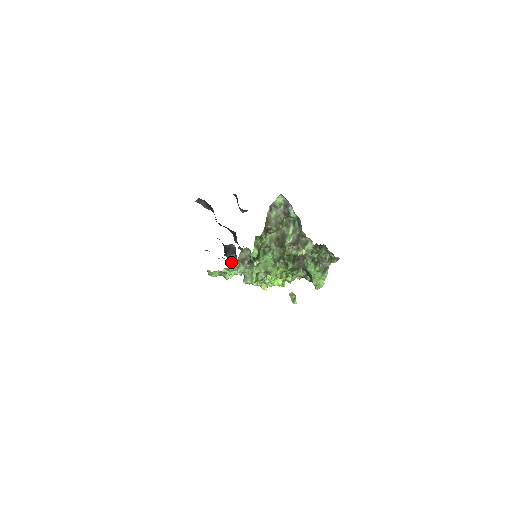
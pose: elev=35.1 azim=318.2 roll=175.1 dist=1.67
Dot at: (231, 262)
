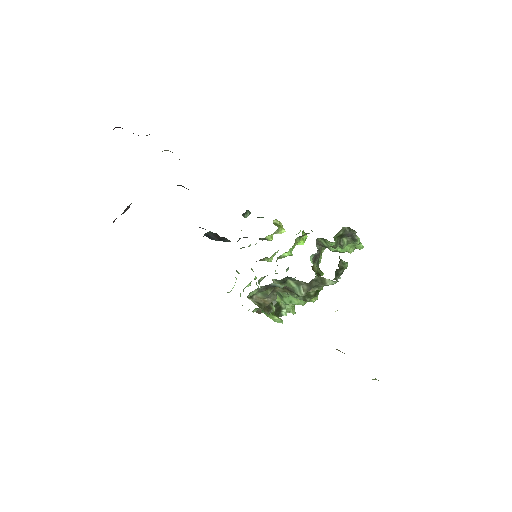
Dot at: (224, 241)
